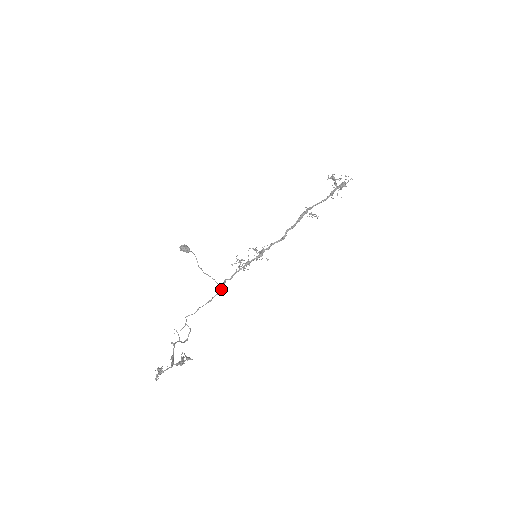
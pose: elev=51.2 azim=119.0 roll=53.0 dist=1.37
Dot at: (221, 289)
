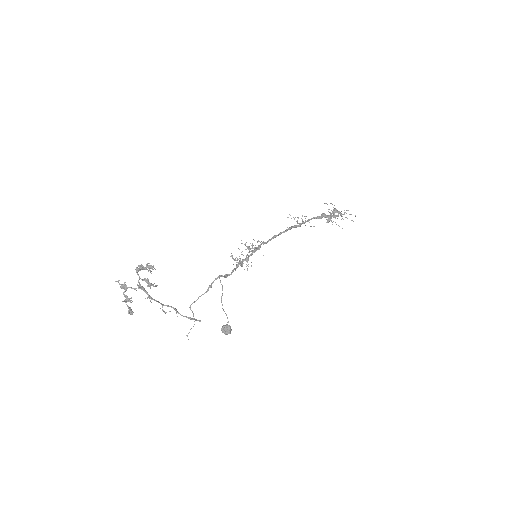
Dot at: (220, 276)
